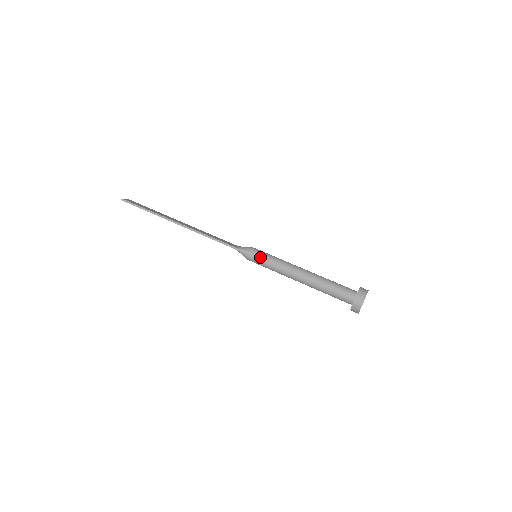
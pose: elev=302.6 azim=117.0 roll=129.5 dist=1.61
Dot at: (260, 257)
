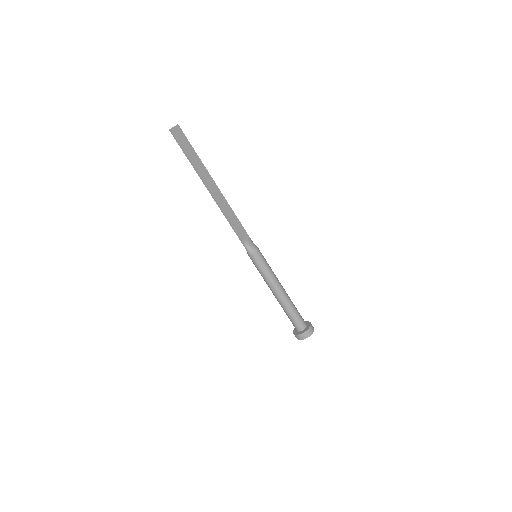
Dot at: (257, 263)
